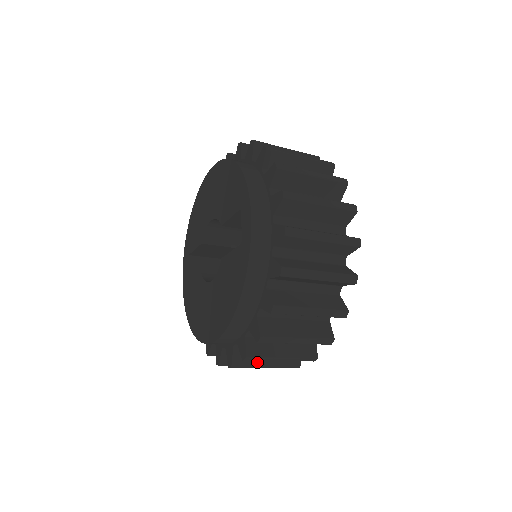
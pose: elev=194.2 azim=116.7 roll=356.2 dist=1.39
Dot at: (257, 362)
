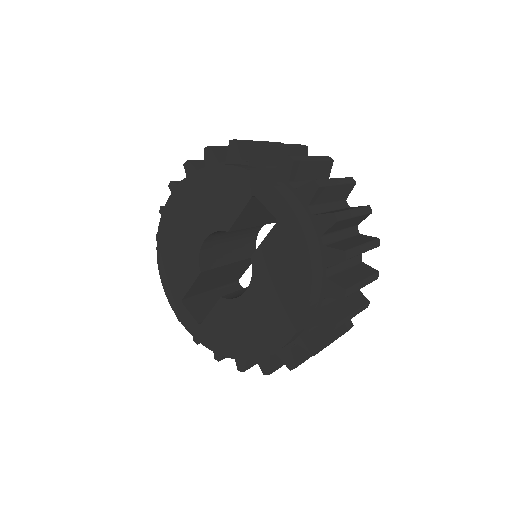
Dot at: (330, 337)
